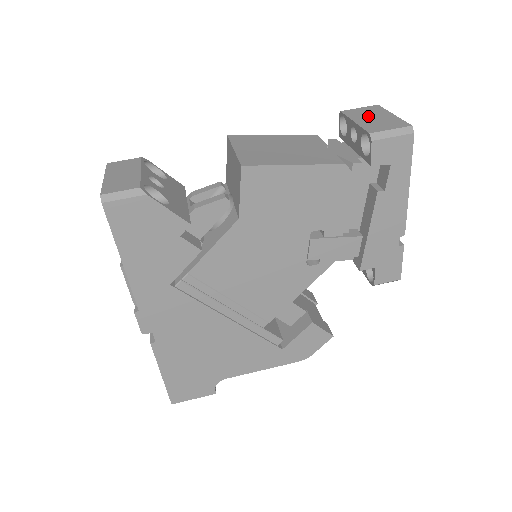
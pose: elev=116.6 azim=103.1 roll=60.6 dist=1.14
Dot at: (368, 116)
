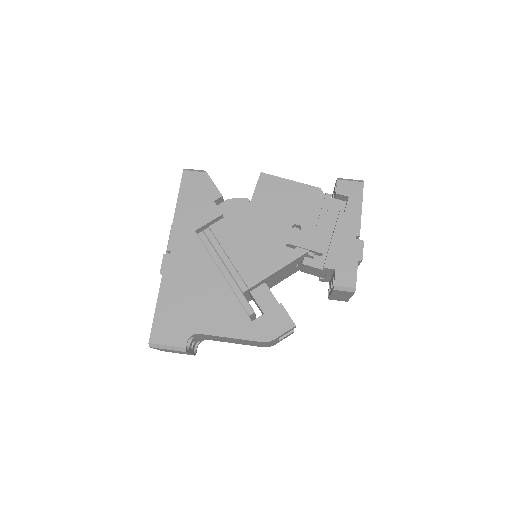
Dot at: occluded
